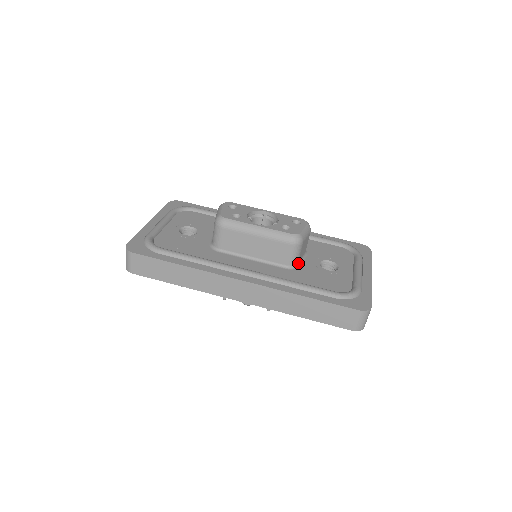
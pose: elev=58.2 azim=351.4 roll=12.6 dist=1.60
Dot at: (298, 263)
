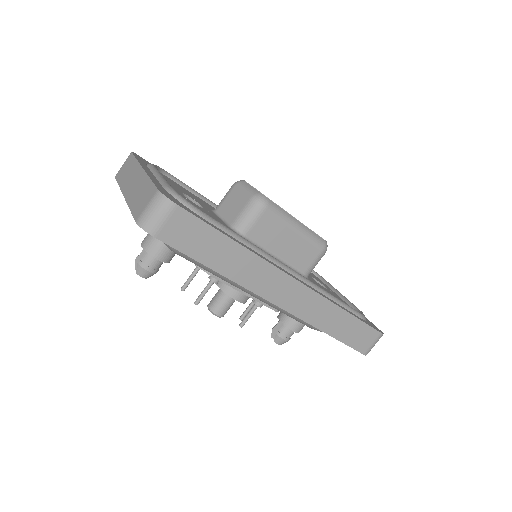
Dot at: occluded
